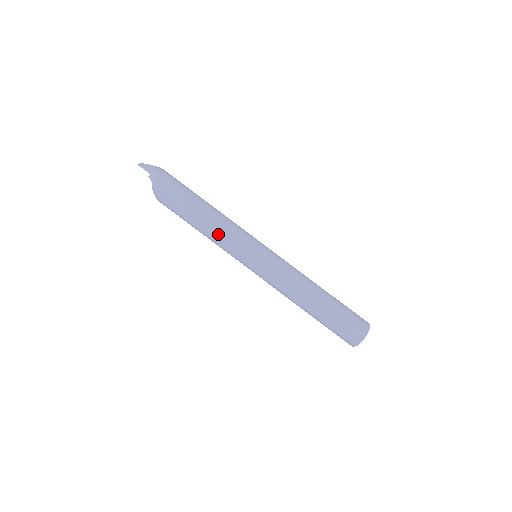
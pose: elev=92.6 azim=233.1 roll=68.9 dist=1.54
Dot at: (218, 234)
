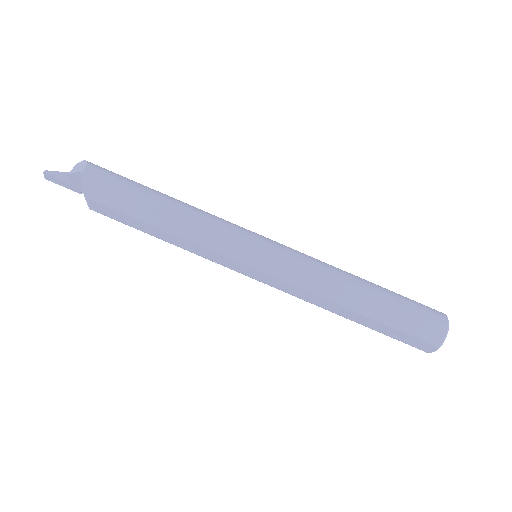
Dot at: (200, 219)
